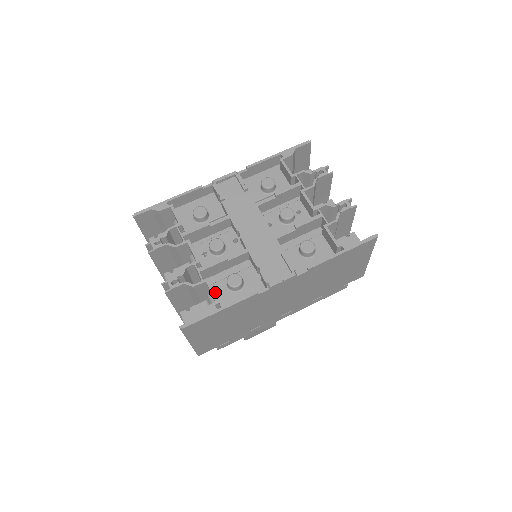
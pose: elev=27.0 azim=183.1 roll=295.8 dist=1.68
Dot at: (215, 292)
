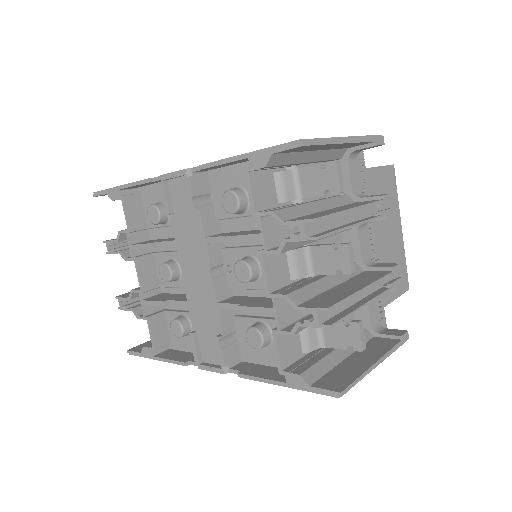
Dot at: (168, 322)
